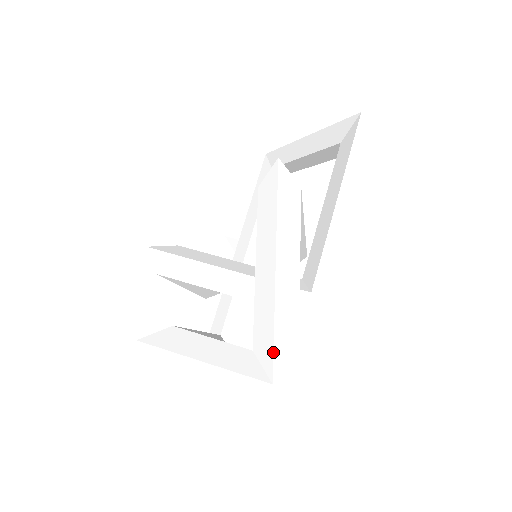
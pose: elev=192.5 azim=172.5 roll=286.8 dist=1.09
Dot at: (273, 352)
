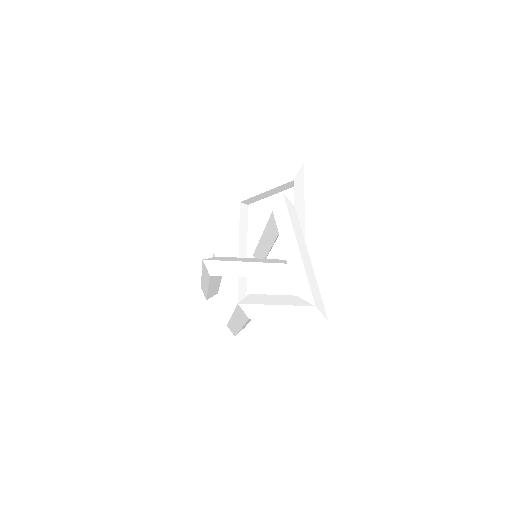
Dot at: (311, 291)
